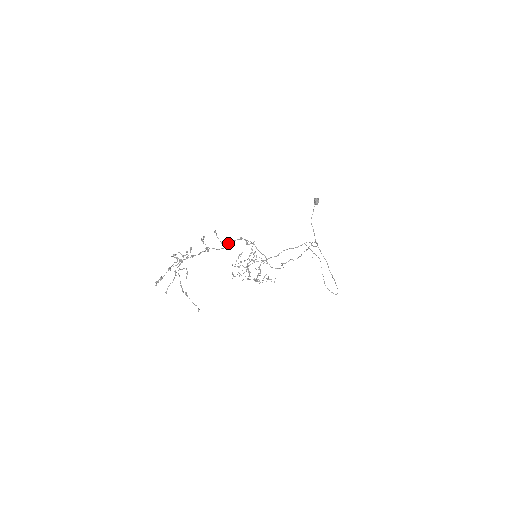
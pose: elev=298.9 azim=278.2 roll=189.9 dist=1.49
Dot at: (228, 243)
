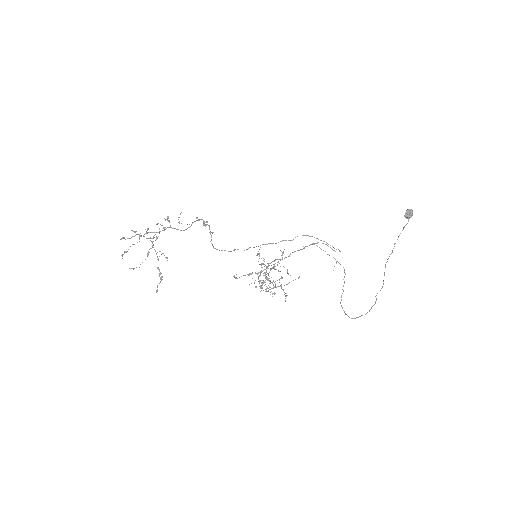
Dot at: (189, 224)
